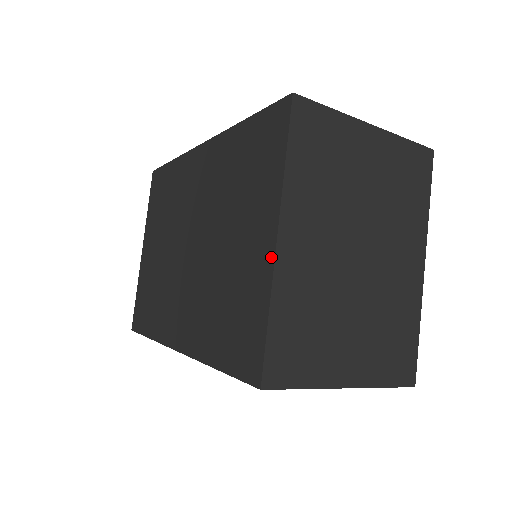
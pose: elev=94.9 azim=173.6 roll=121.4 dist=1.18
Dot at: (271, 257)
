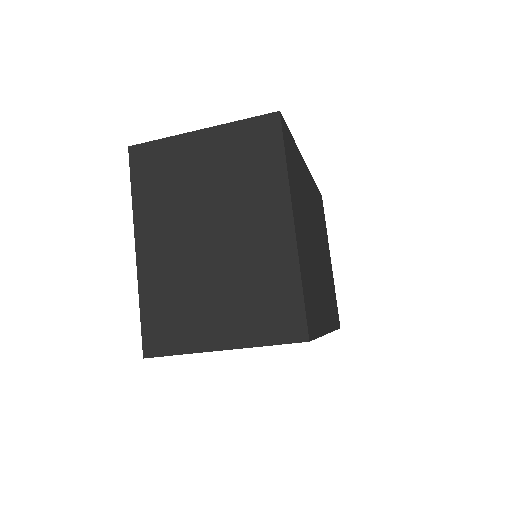
Dot at: (138, 263)
